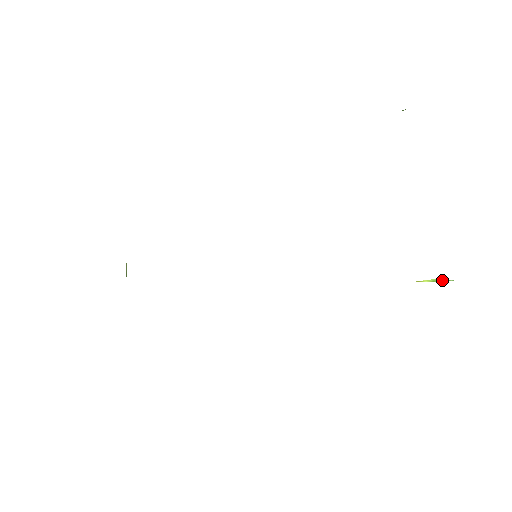
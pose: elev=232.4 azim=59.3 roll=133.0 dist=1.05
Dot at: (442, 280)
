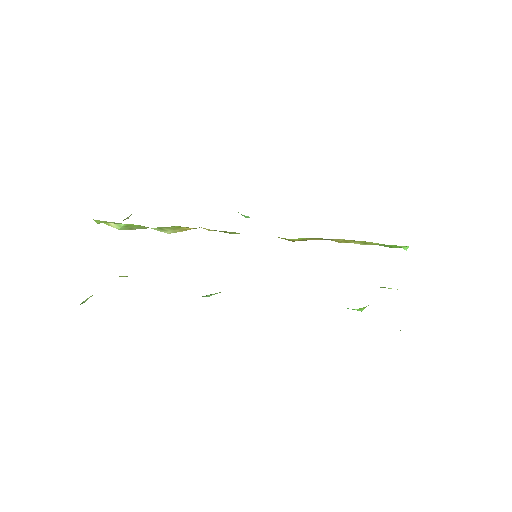
Dot at: occluded
